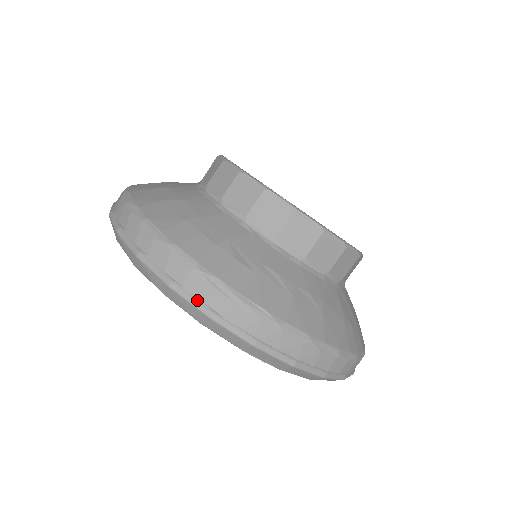
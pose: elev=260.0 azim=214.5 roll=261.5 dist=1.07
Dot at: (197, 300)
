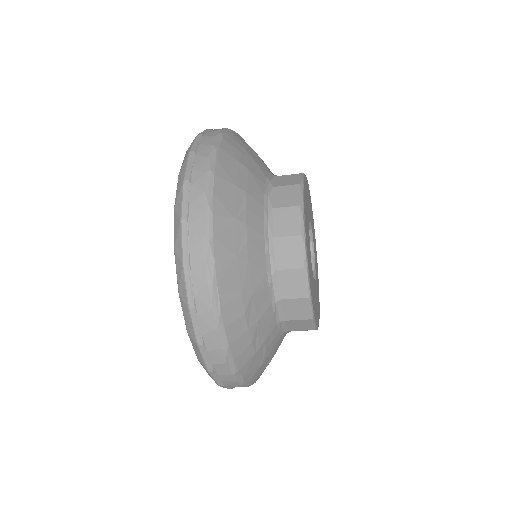
Dot at: (209, 361)
